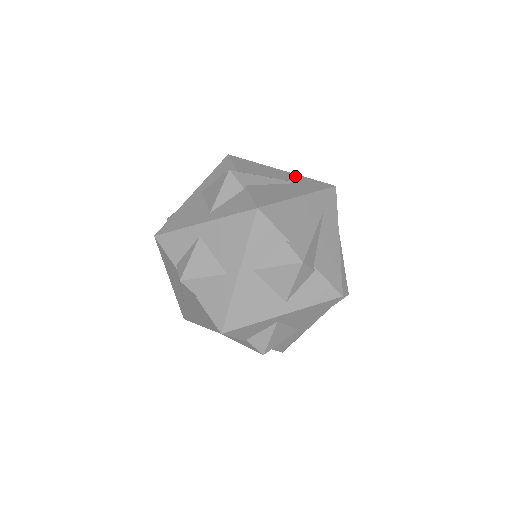
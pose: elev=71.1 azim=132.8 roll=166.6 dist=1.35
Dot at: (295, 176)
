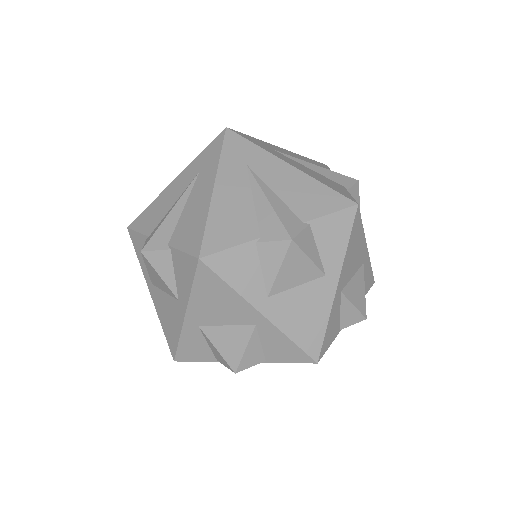
Dot at: (189, 169)
